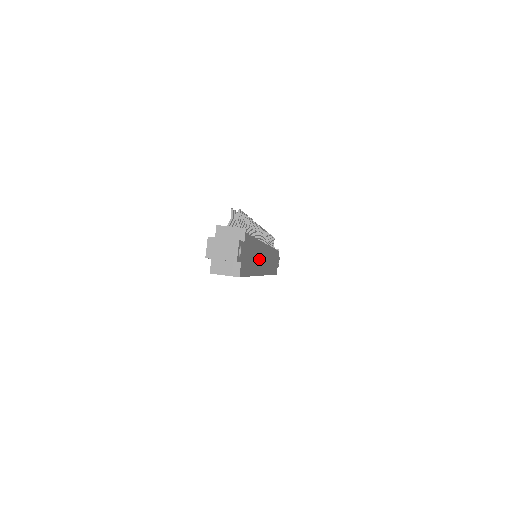
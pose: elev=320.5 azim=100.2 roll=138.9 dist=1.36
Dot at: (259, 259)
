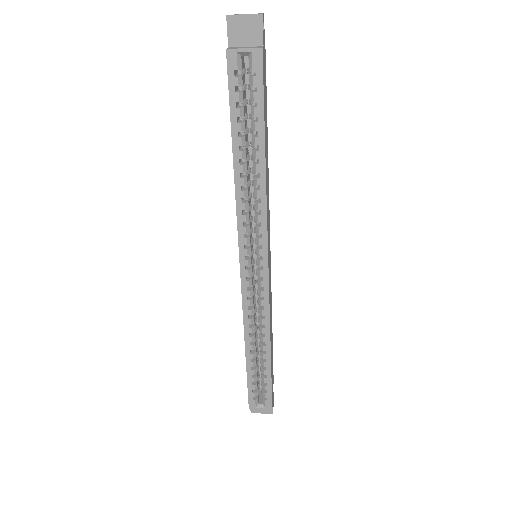
Dot at: (267, 195)
